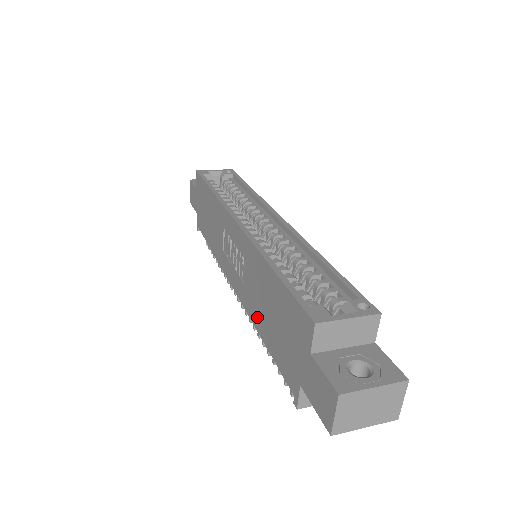
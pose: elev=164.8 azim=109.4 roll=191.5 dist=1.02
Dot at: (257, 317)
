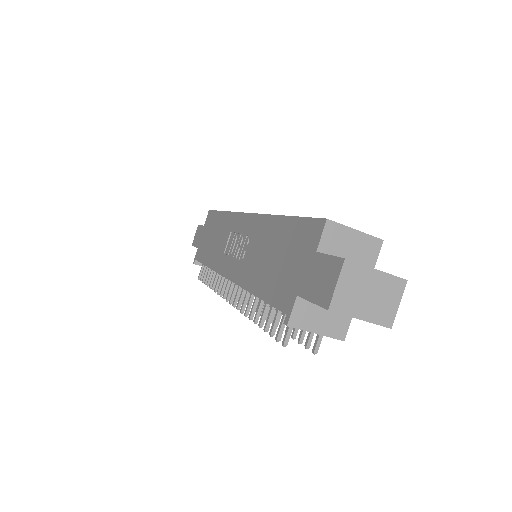
Dot at: (254, 278)
